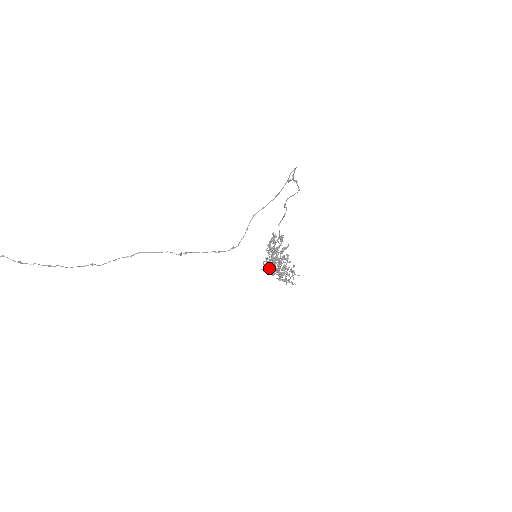
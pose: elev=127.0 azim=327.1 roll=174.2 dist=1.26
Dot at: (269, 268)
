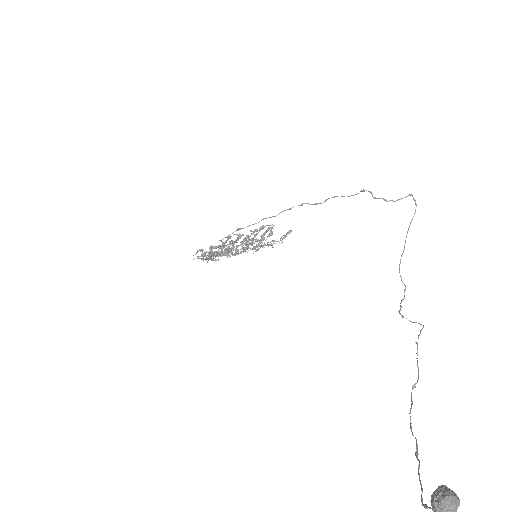
Dot at: (211, 254)
